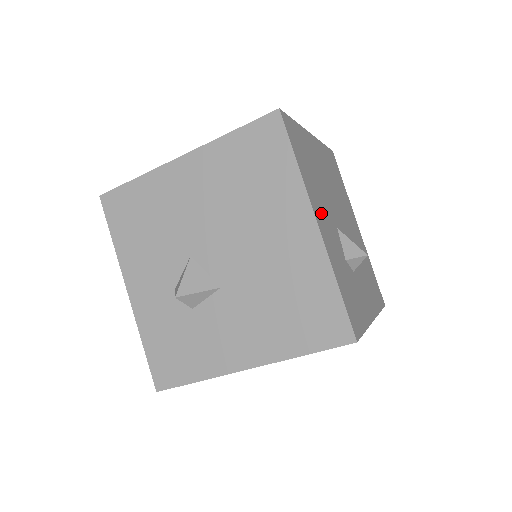
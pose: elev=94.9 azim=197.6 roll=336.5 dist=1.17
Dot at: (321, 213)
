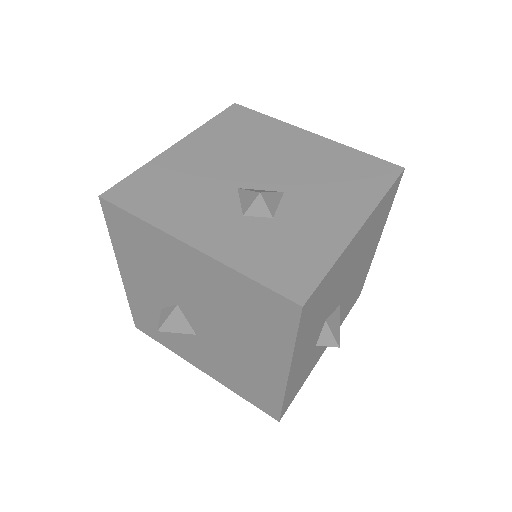
Dot at: occluded
